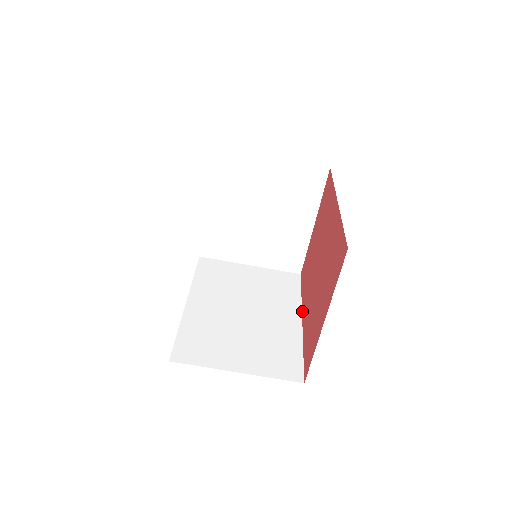
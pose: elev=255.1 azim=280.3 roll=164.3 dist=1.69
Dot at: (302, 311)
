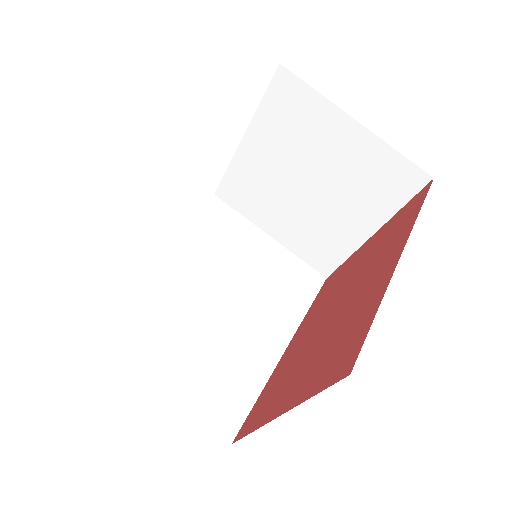
Dot at: (294, 336)
